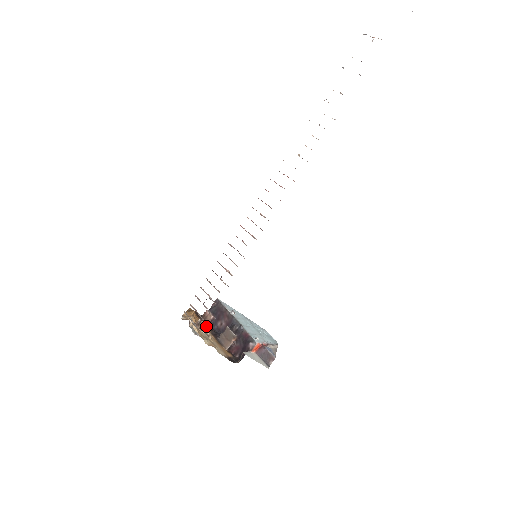
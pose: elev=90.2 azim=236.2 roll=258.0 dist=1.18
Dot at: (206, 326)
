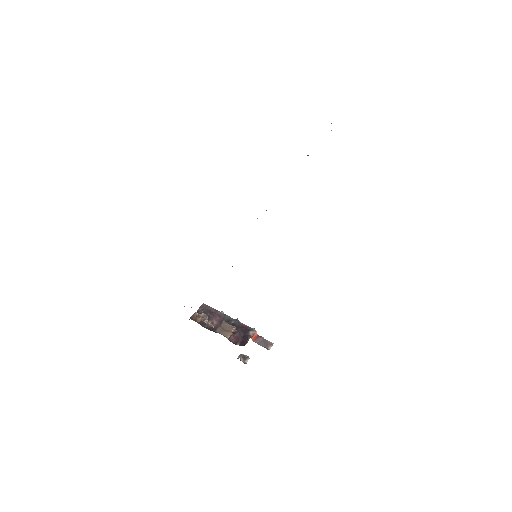
Dot at: occluded
